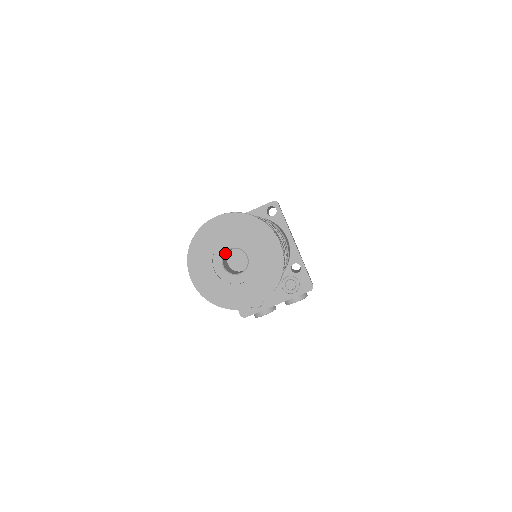
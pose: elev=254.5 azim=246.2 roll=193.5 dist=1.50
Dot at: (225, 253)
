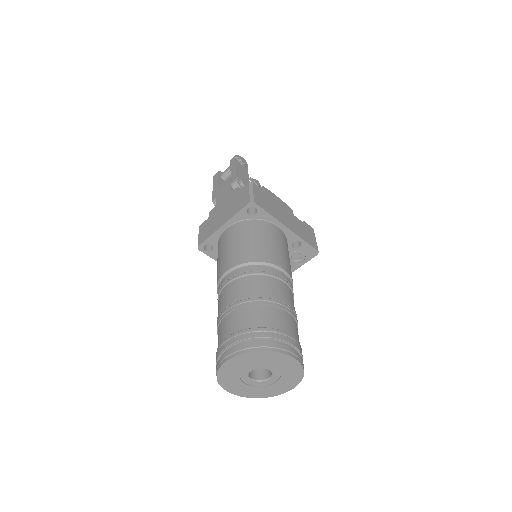
Dot at: (249, 372)
